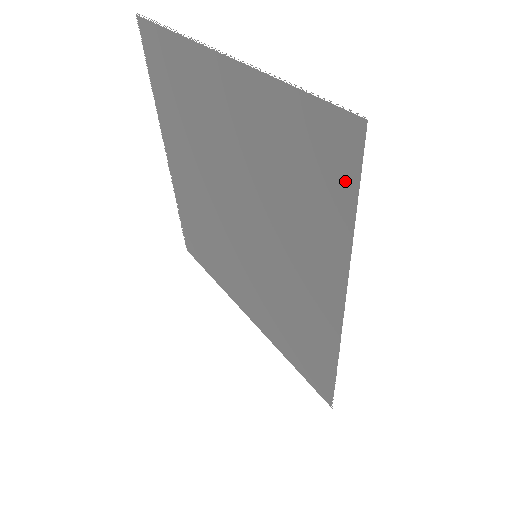
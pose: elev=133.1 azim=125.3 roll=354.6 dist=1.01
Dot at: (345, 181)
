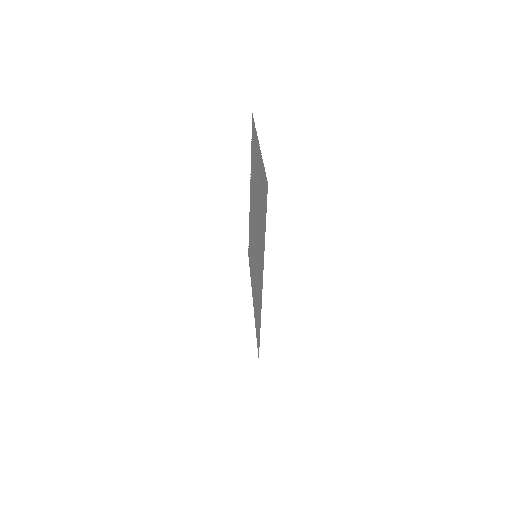
Dot at: (265, 211)
